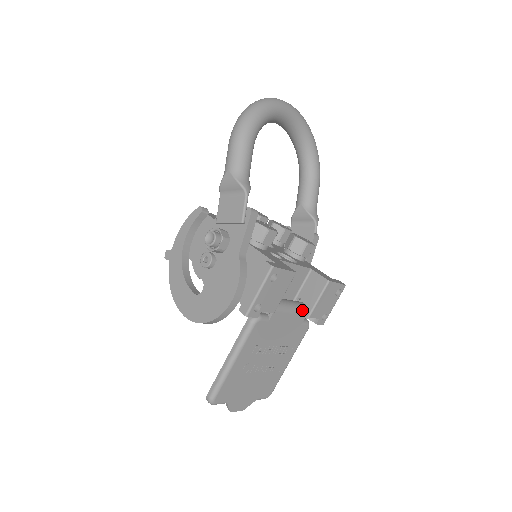
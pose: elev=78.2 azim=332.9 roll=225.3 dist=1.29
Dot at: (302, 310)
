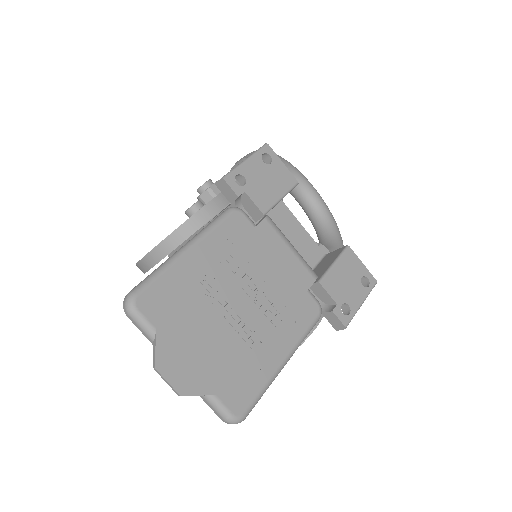
Dot at: (308, 266)
